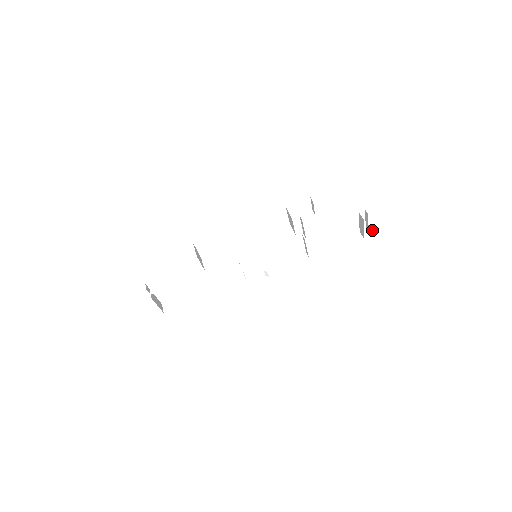
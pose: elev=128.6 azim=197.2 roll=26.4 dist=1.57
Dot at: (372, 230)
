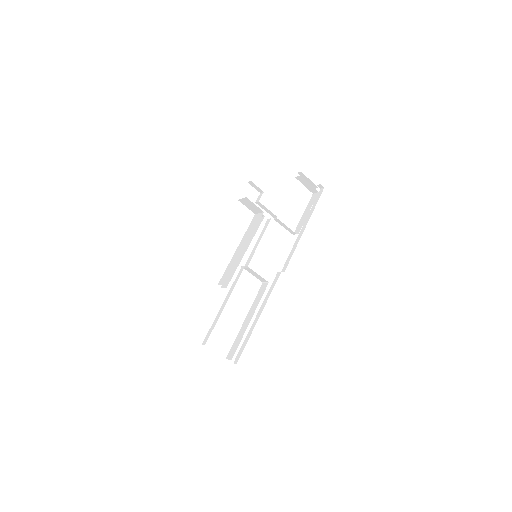
Dot at: (319, 185)
